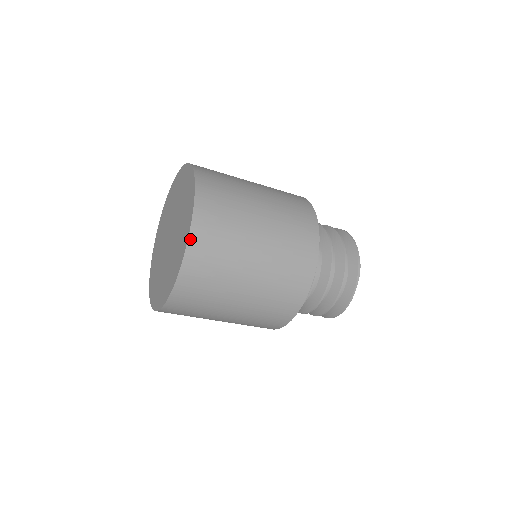
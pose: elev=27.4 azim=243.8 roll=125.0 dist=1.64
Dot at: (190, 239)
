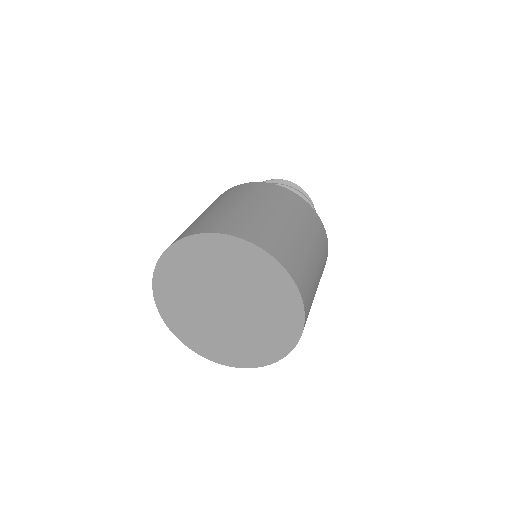
Dot at: (242, 367)
